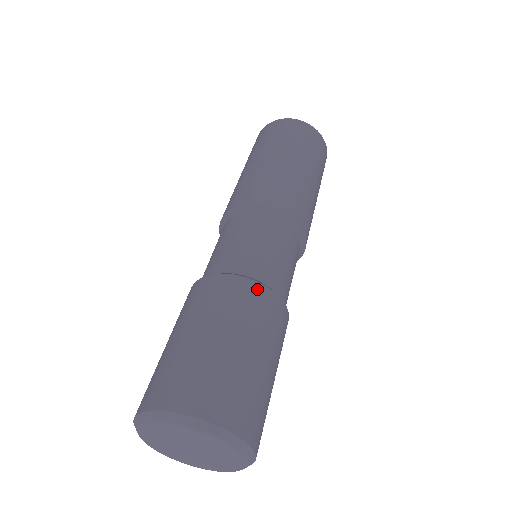
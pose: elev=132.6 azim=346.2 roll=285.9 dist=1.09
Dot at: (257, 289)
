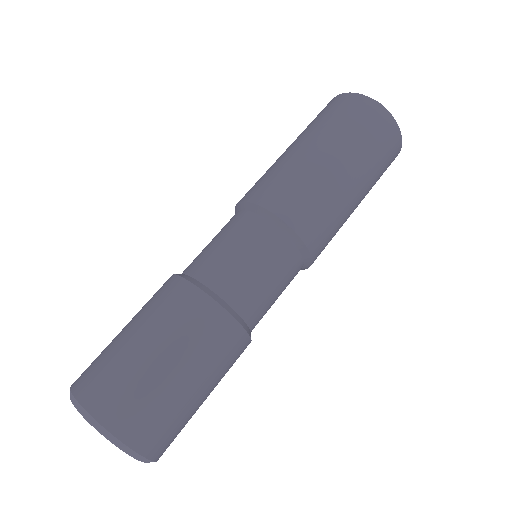
Dot at: (177, 284)
